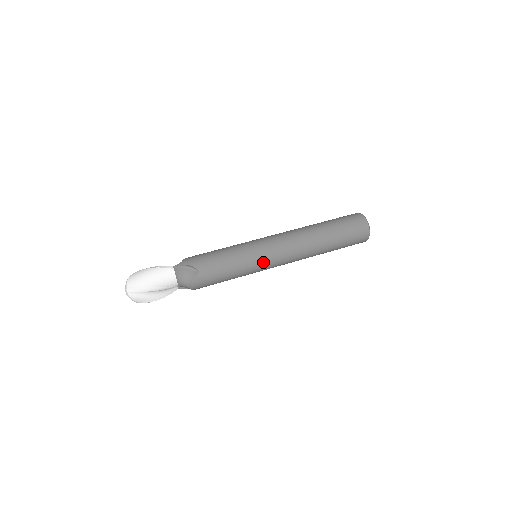
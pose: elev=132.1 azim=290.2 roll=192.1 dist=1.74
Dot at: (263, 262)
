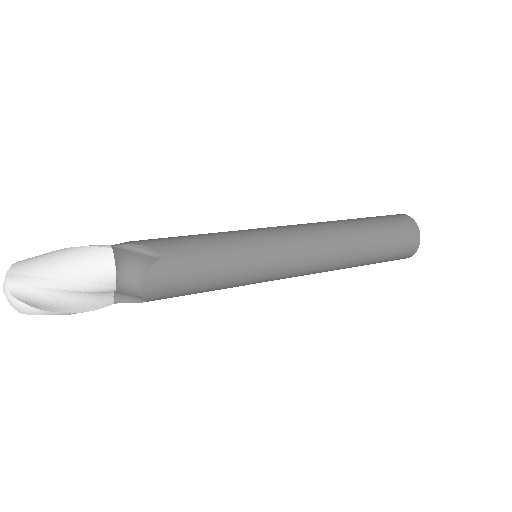
Dot at: (272, 257)
